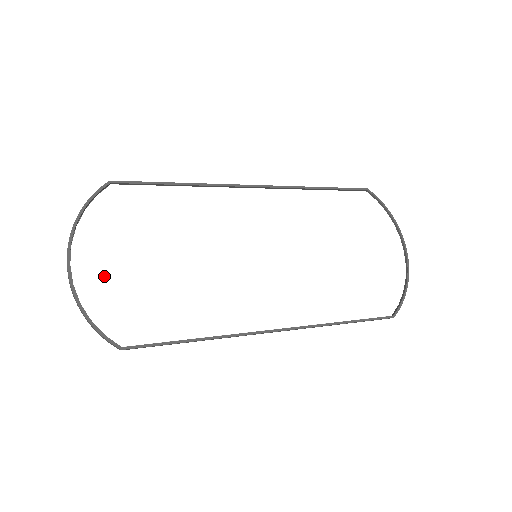
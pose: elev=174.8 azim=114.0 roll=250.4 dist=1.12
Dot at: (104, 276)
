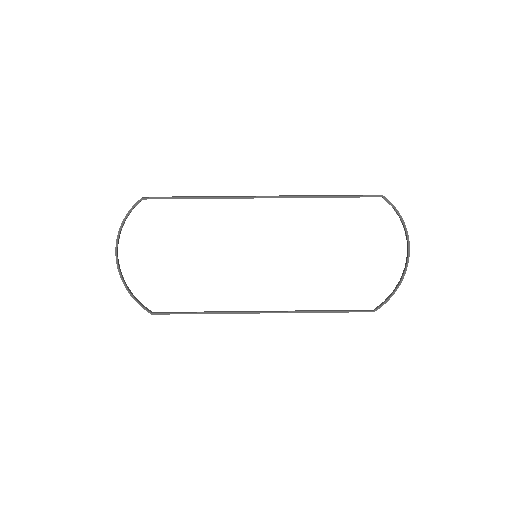
Dot at: (140, 267)
